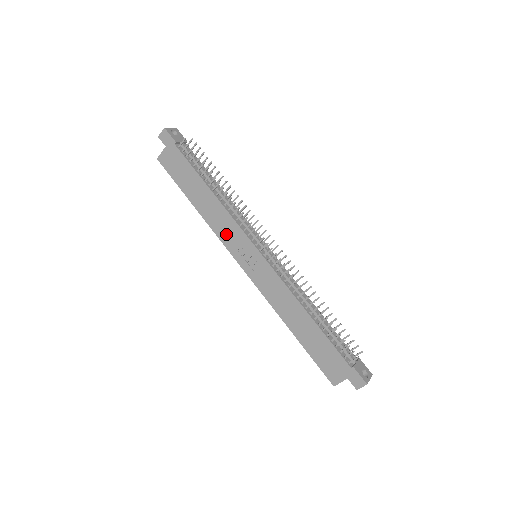
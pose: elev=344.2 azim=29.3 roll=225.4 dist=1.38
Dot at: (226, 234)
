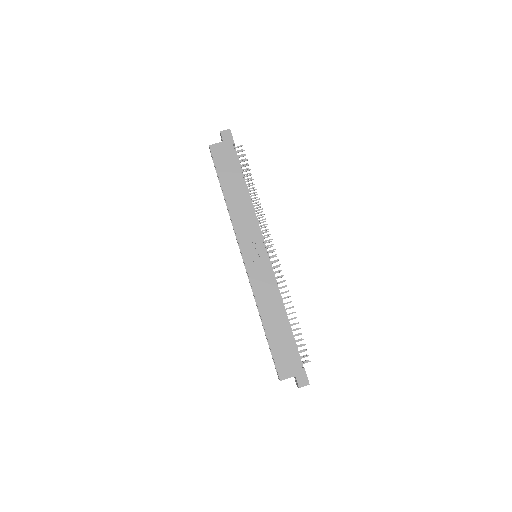
Dot at: (243, 228)
